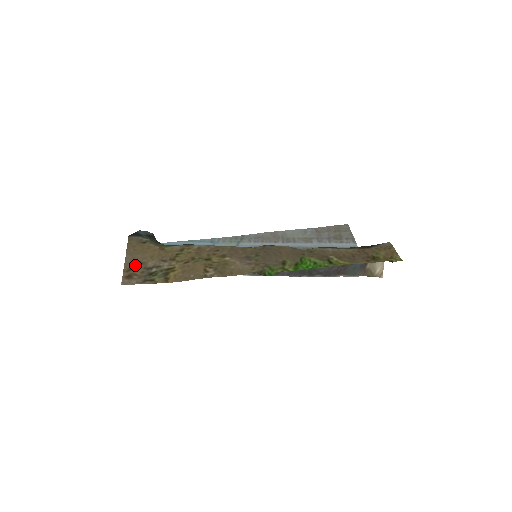
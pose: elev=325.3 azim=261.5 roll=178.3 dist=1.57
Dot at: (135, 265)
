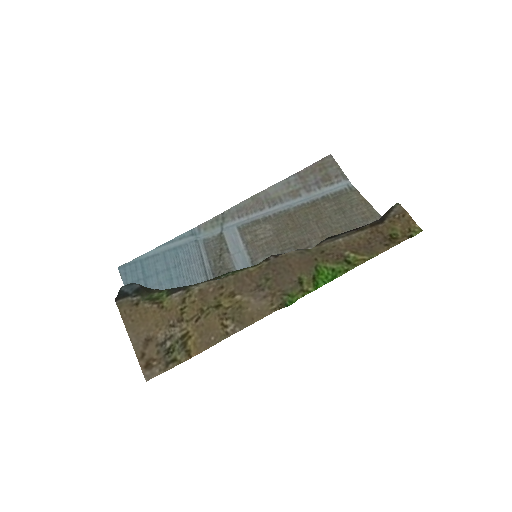
Dot at: (145, 345)
